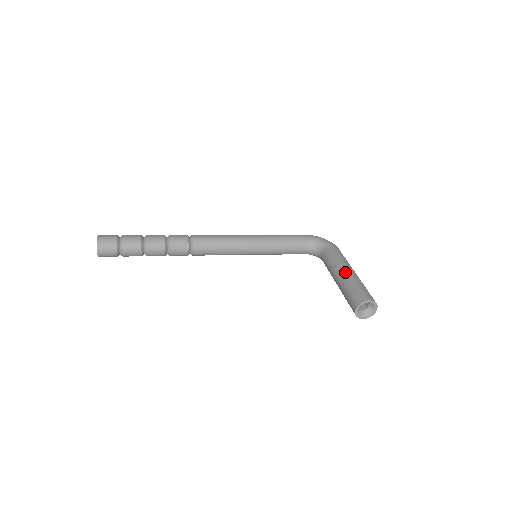
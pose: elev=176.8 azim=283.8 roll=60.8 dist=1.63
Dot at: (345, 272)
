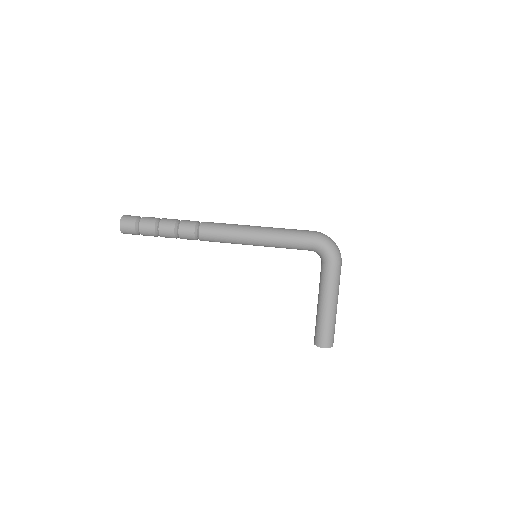
Dot at: (323, 307)
